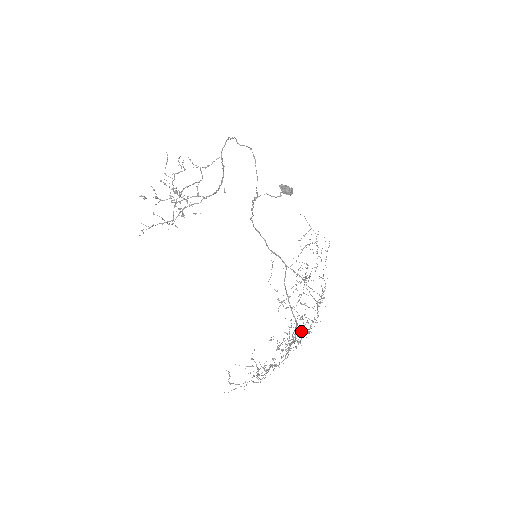
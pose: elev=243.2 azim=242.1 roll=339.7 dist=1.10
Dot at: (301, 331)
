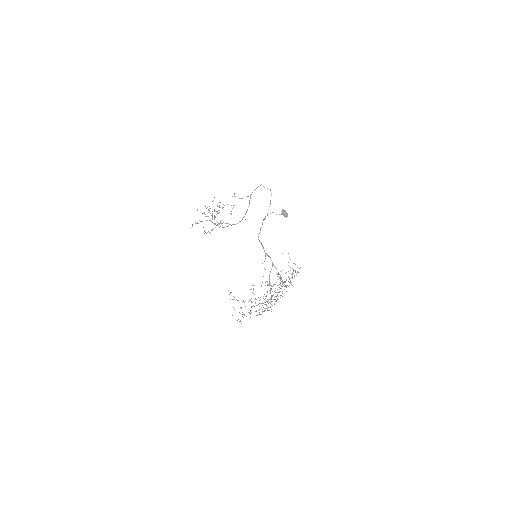
Dot at: (277, 276)
